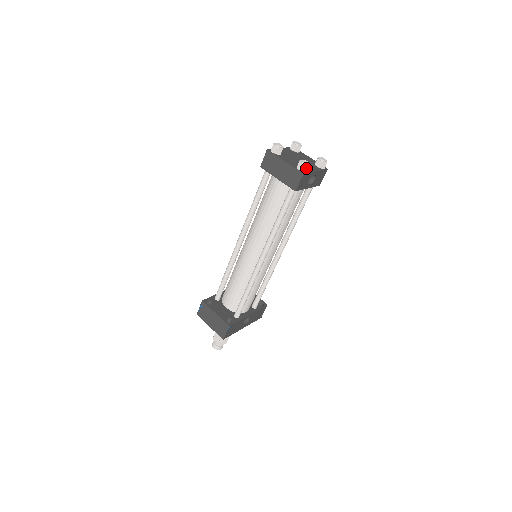
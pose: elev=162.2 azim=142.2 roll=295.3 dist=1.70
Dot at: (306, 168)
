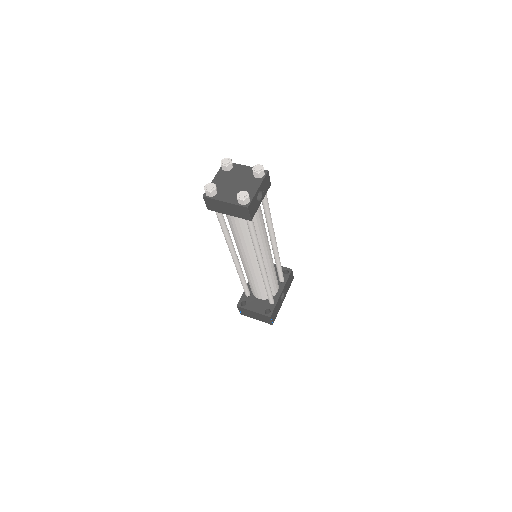
Dot at: (247, 200)
